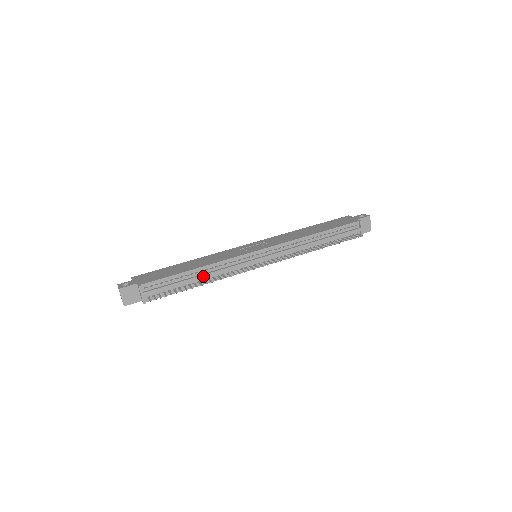
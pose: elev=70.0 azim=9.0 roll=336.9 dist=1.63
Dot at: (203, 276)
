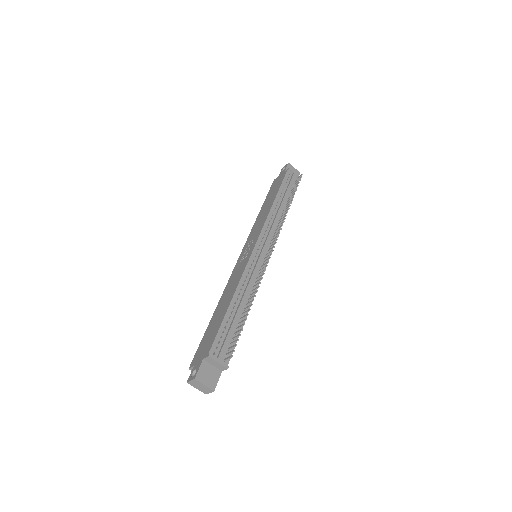
Dot at: (243, 300)
